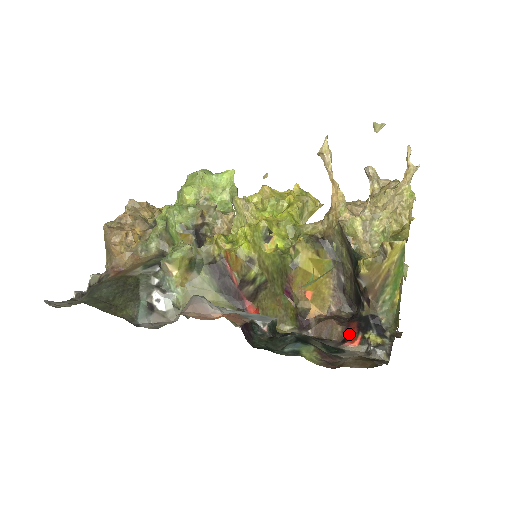
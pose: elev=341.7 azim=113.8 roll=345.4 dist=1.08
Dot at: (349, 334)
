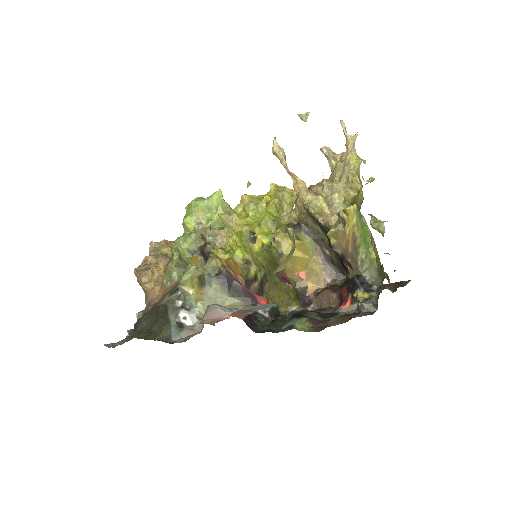
Dot at: (342, 298)
